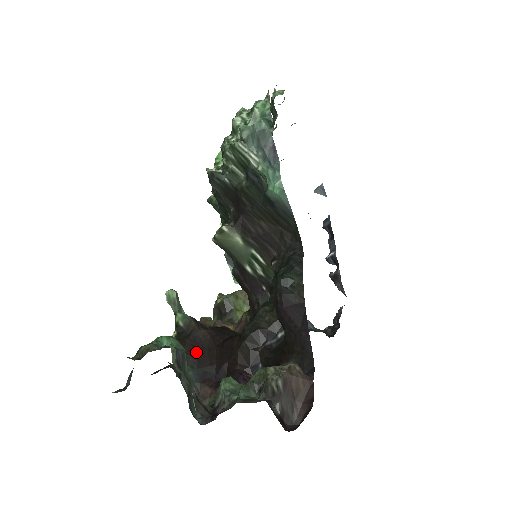
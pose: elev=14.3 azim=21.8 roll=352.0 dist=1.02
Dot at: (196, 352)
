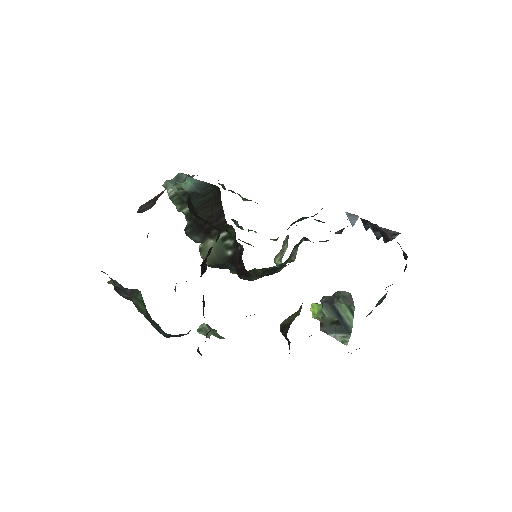
Dot at: occluded
